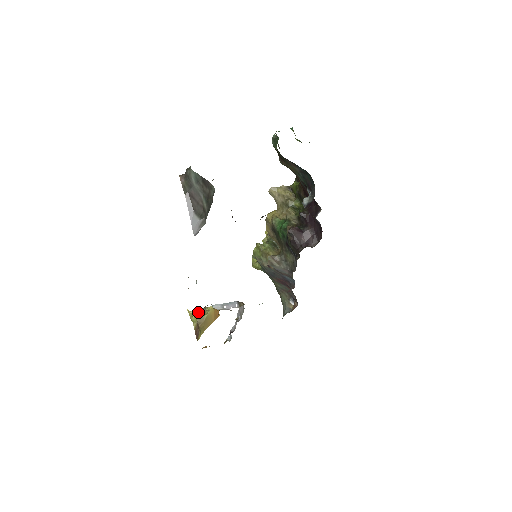
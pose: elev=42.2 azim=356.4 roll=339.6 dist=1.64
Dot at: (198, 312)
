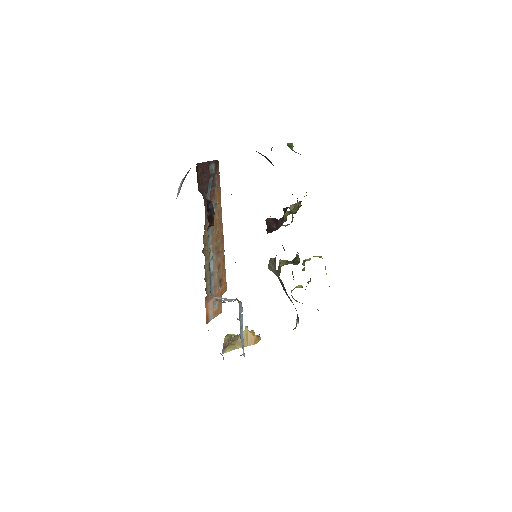
Dot at: occluded
